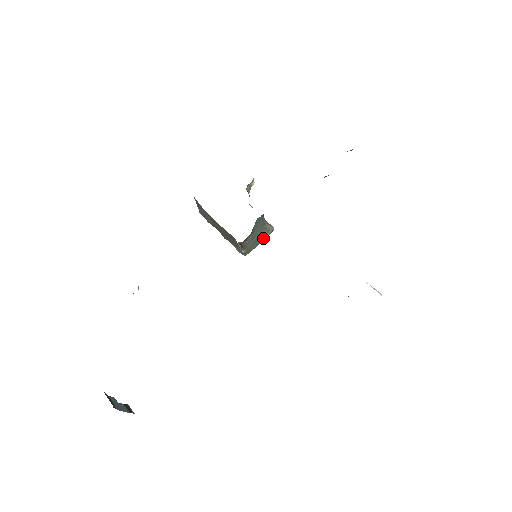
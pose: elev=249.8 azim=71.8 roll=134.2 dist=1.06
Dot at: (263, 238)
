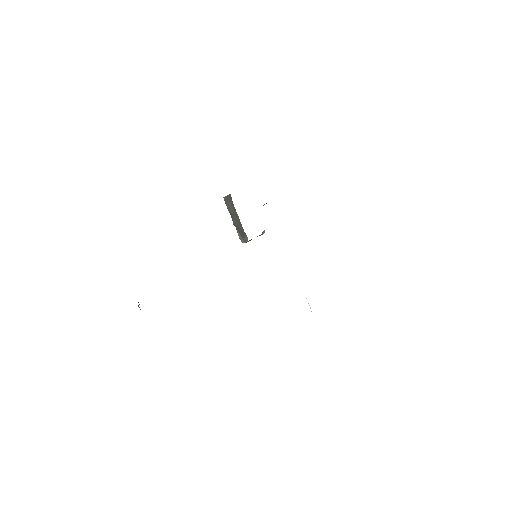
Dot at: occluded
